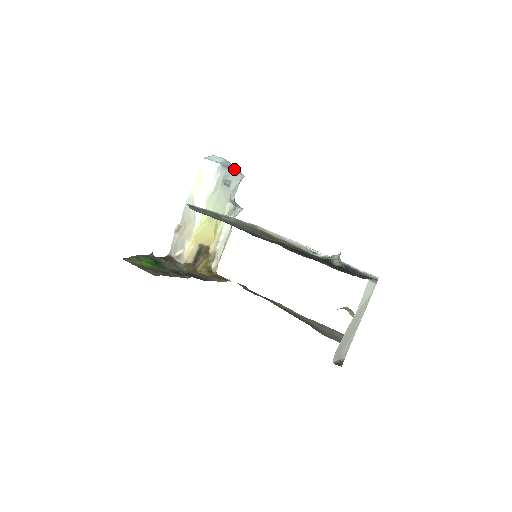
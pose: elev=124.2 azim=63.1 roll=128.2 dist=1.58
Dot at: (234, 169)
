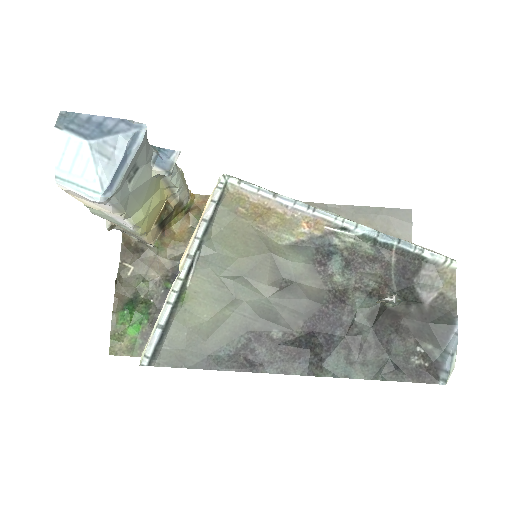
Dot at: (124, 154)
